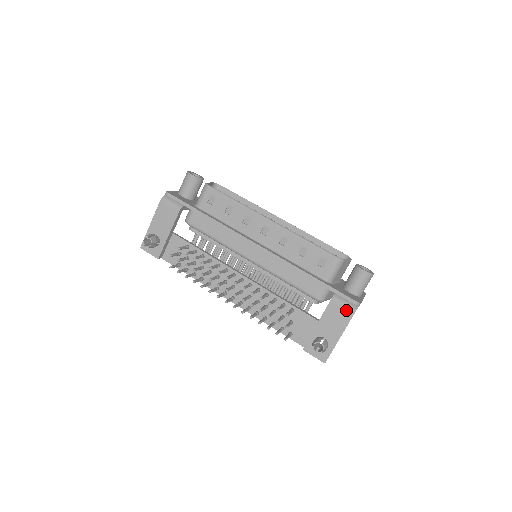
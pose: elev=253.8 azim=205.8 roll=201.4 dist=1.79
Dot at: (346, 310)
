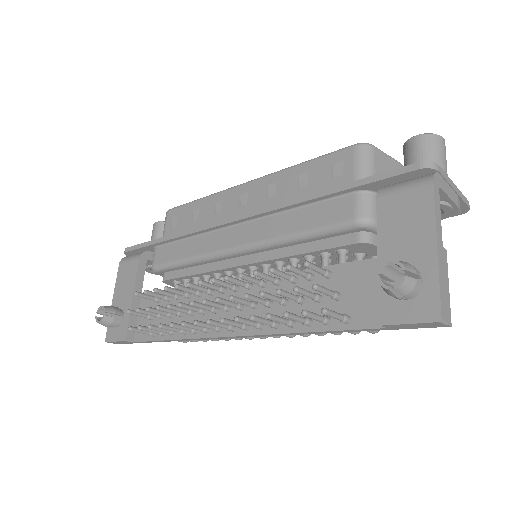
Dot at: (413, 189)
